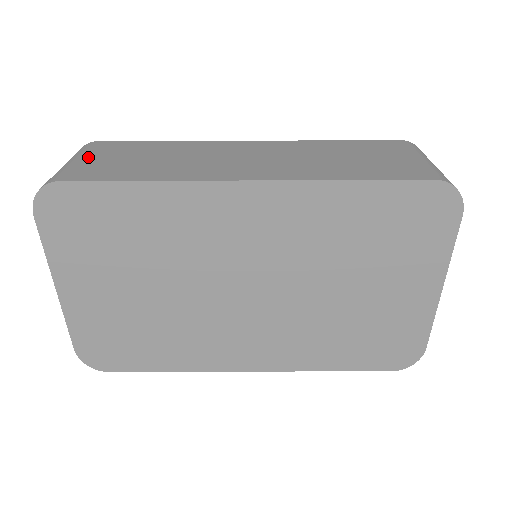
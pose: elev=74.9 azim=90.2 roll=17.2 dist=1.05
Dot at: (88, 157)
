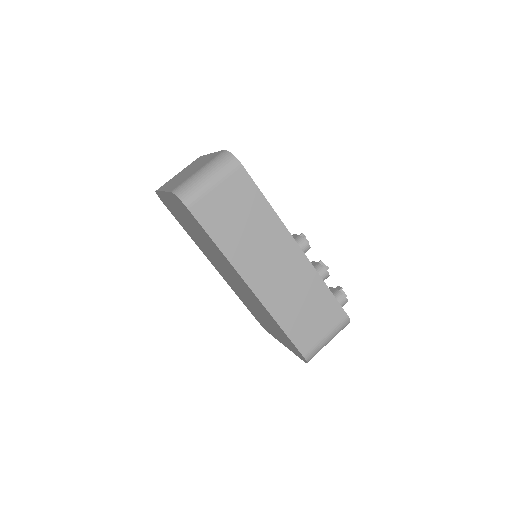
Dot at: (220, 188)
